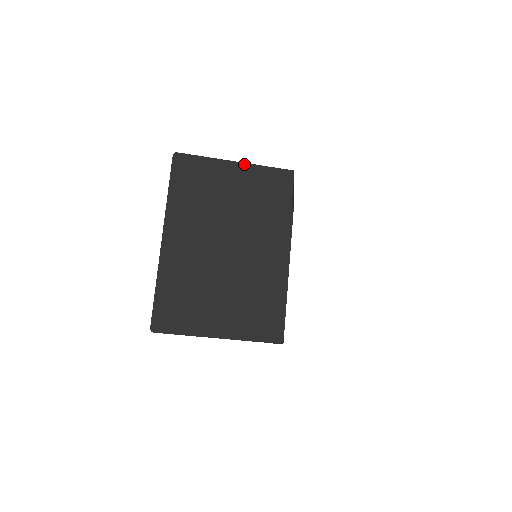
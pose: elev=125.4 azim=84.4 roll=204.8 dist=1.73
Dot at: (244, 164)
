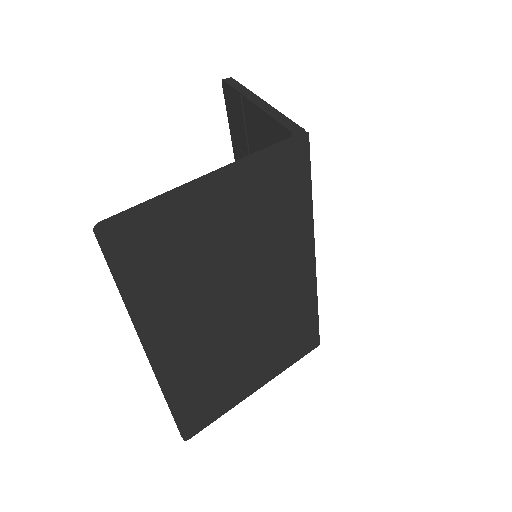
Dot at: (230, 171)
